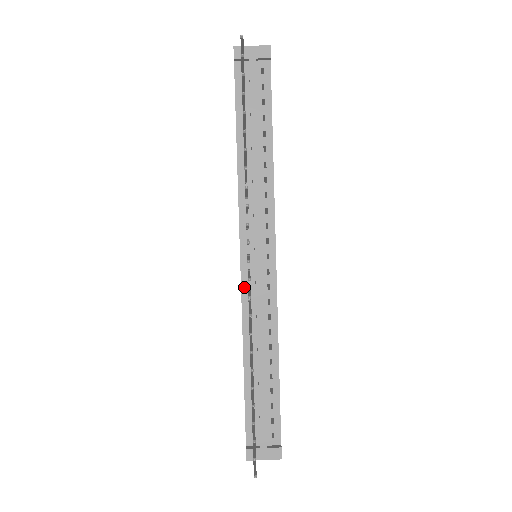
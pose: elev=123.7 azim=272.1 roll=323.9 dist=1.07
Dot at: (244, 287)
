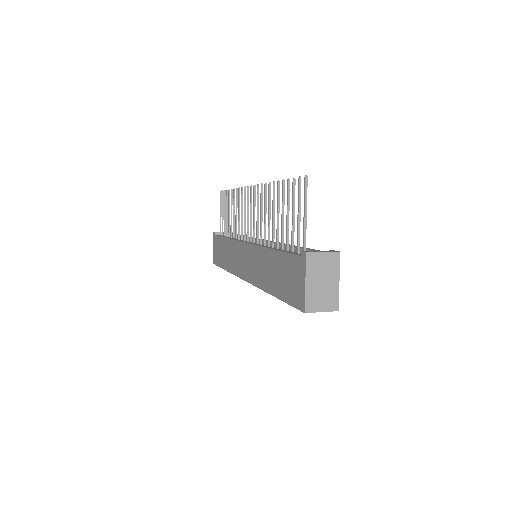
Dot at: occluded
